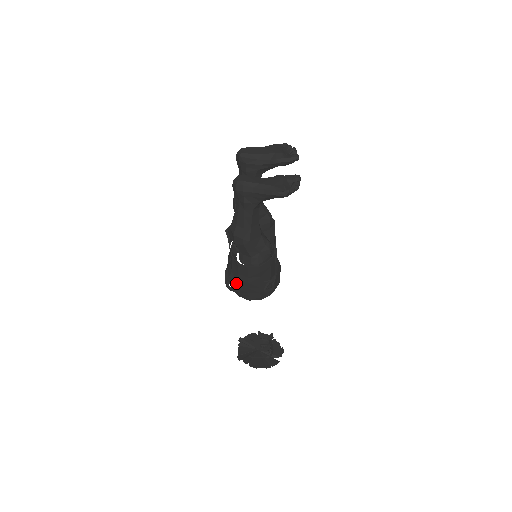
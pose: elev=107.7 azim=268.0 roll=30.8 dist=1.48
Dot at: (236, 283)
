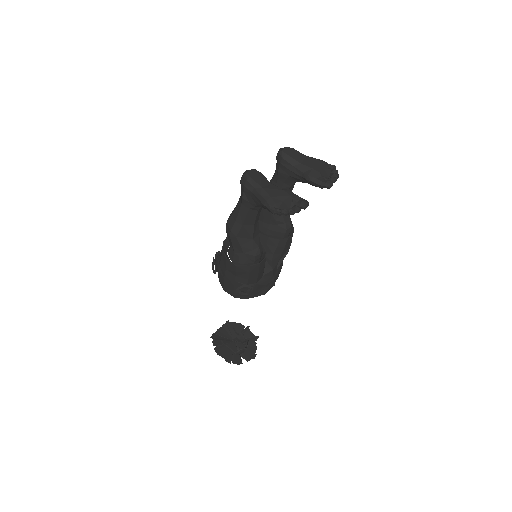
Dot at: (218, 267)
